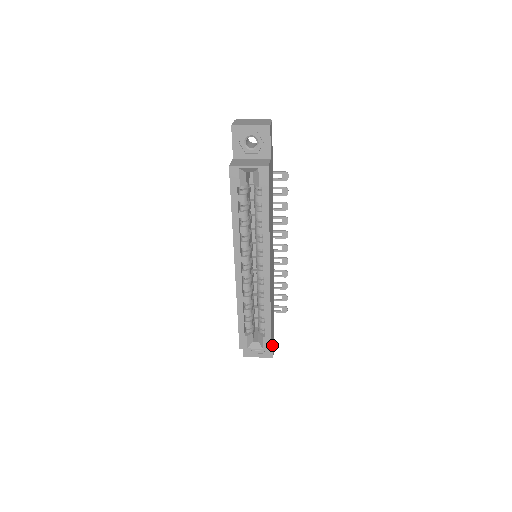
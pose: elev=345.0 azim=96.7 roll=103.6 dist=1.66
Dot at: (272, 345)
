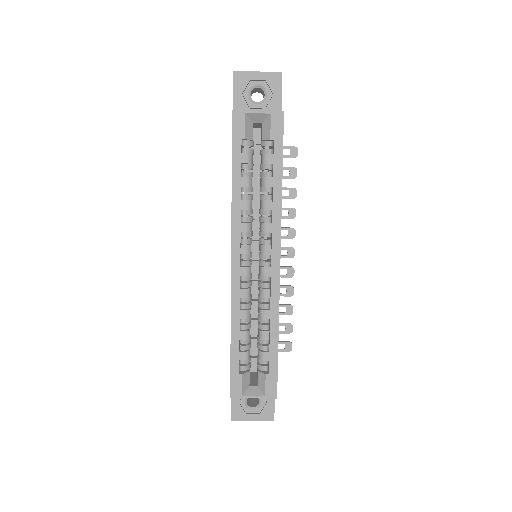
Dot at: occluded
